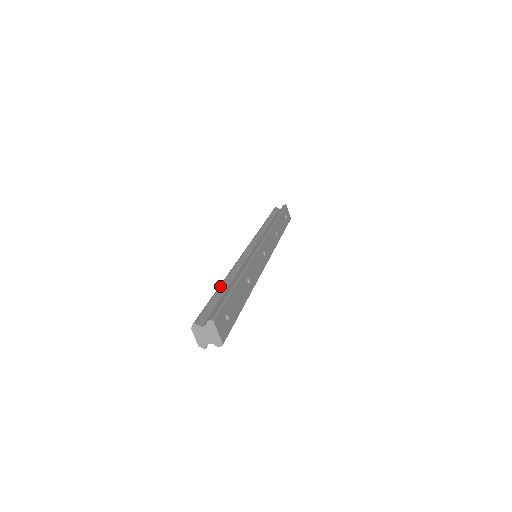
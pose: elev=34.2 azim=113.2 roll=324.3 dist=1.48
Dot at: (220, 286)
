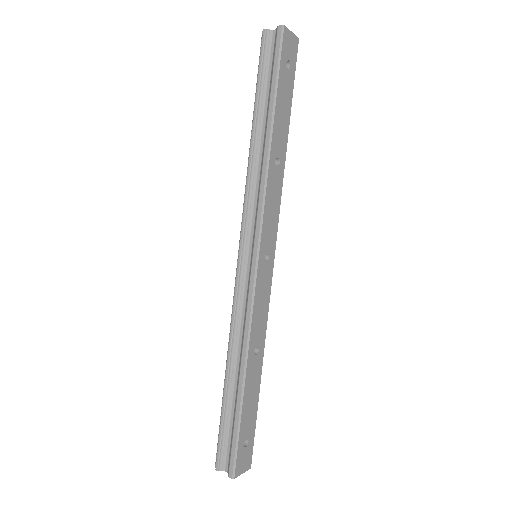
Dot at: (225, 386)
